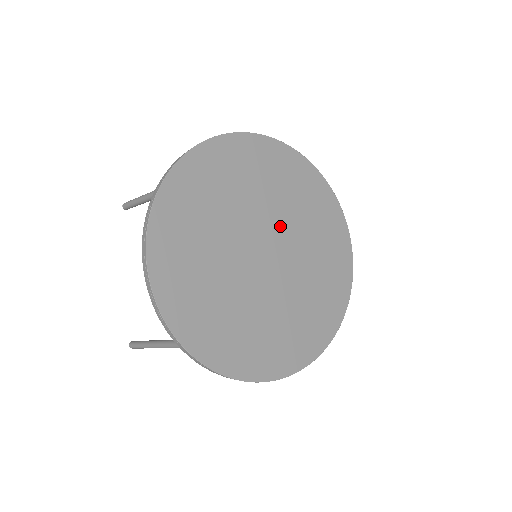
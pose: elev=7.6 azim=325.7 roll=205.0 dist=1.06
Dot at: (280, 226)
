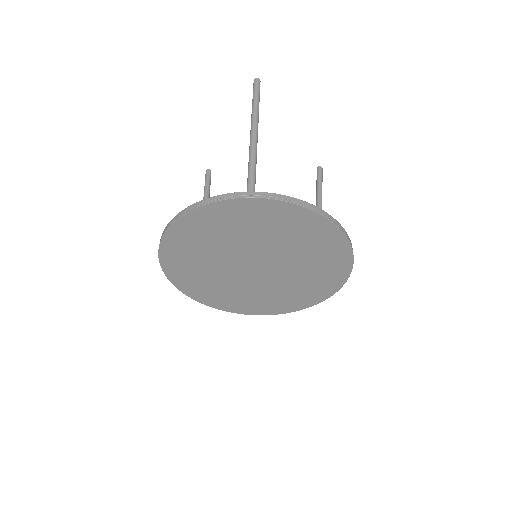
Dot at: (280, 259)
